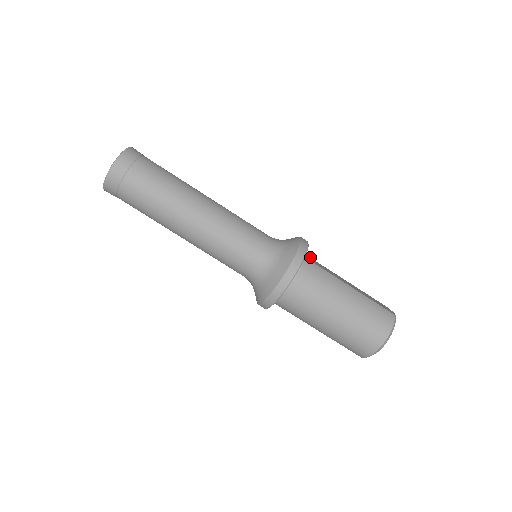
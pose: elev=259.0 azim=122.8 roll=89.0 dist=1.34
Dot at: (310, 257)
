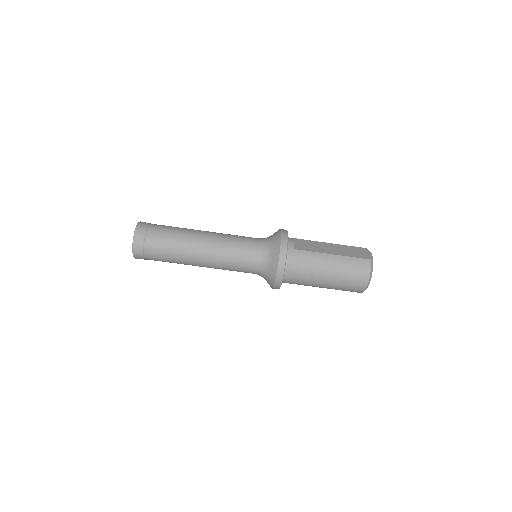
Dot at: (293, 245)
